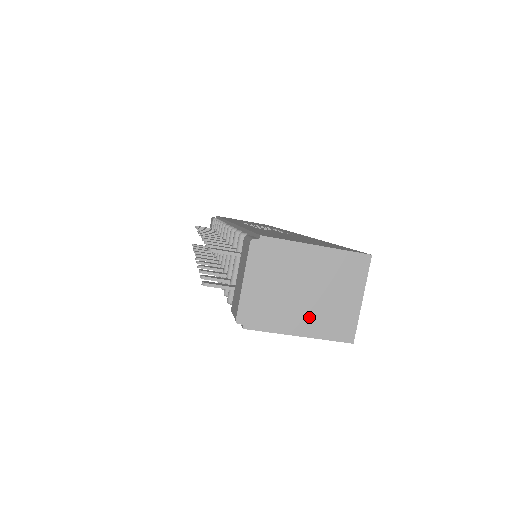
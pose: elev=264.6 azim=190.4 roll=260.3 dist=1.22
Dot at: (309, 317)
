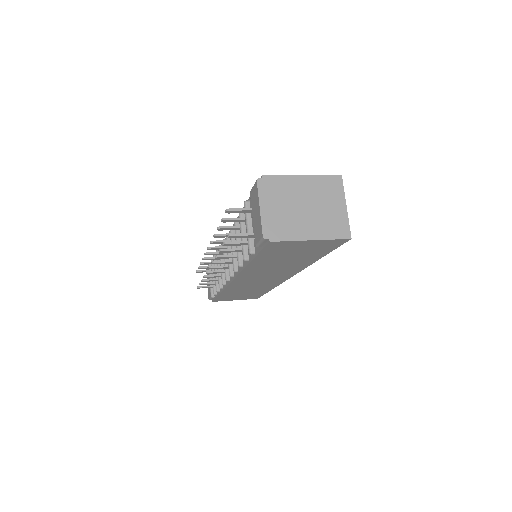
Dot at: (314, 225)
